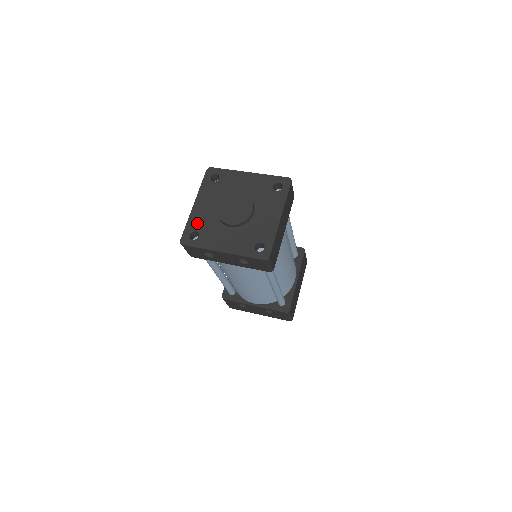
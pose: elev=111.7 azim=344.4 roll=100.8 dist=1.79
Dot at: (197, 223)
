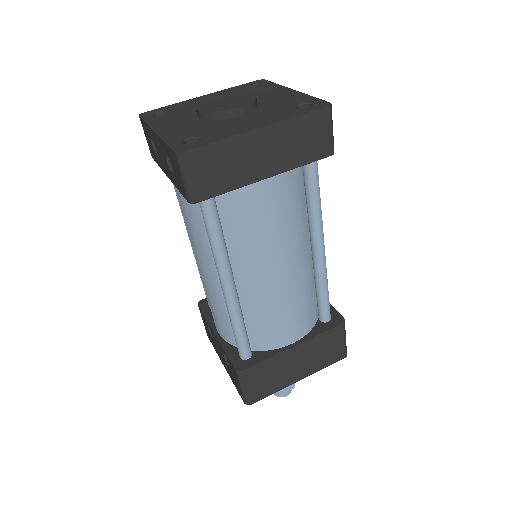
Dot at: (179, 107)
